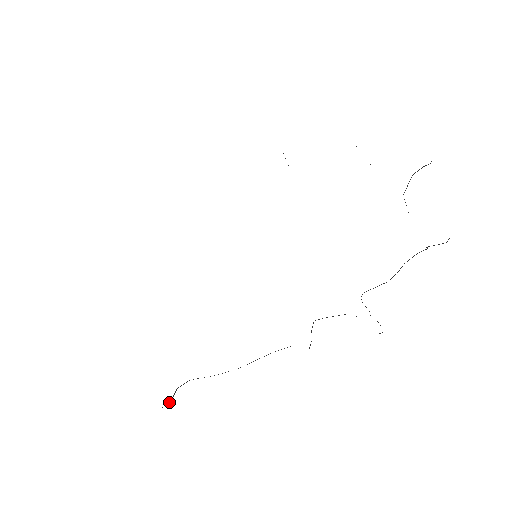
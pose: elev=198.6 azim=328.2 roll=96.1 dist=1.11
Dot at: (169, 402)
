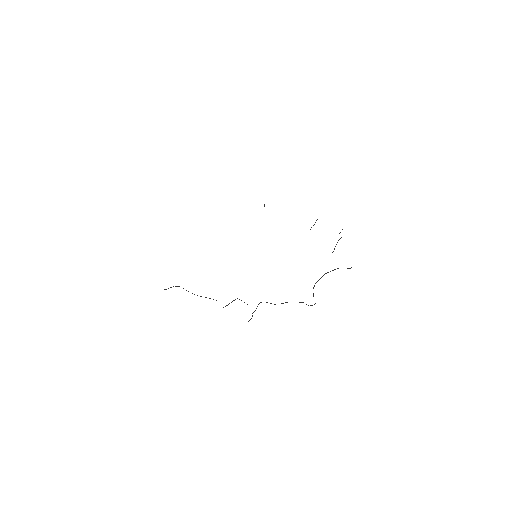
Dot at: (166, 289)
